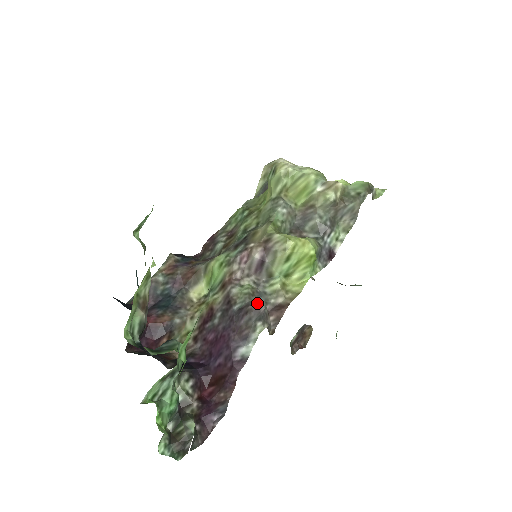
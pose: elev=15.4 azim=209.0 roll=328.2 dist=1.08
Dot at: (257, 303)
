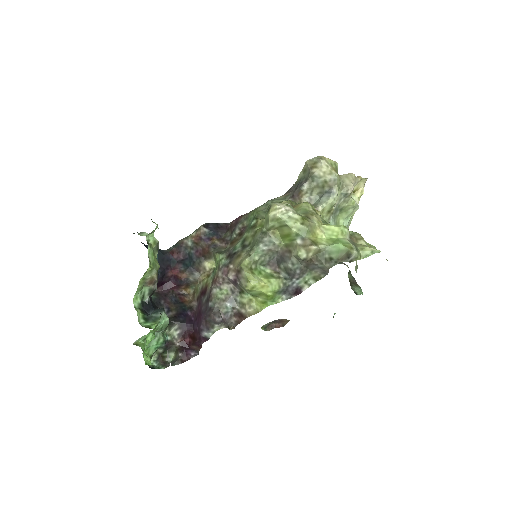
Dot at: (216, 314)
